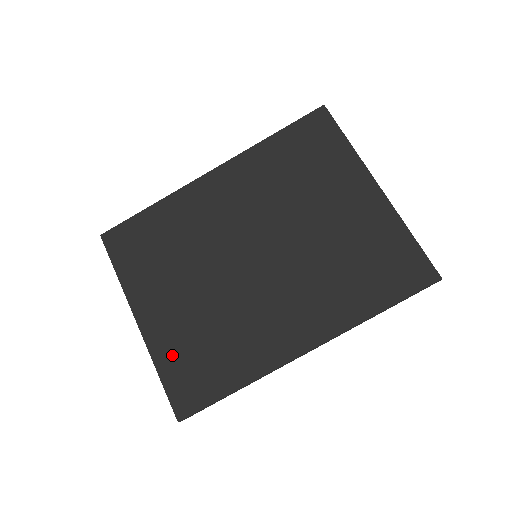
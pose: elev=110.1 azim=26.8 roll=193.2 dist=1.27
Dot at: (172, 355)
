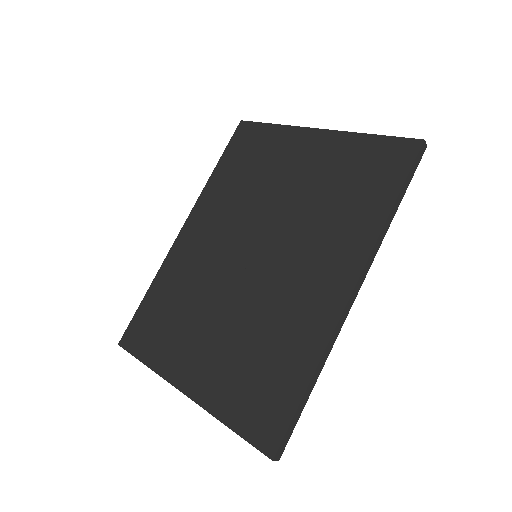
Dot at: (230, 396)
